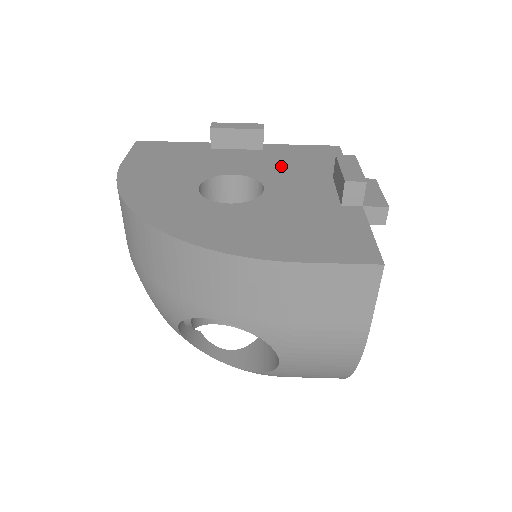
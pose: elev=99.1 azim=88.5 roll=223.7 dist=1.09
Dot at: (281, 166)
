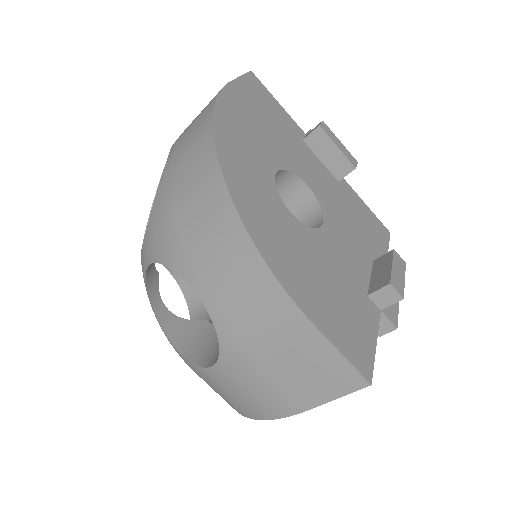
Dot at: (344, 212)
